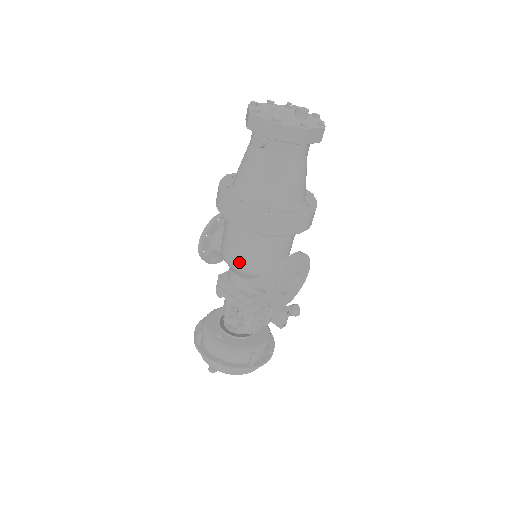
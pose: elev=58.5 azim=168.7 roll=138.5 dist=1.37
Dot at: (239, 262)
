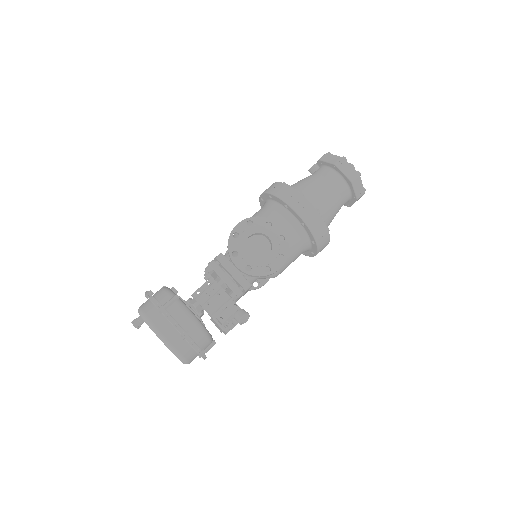
Dot at: occluded
